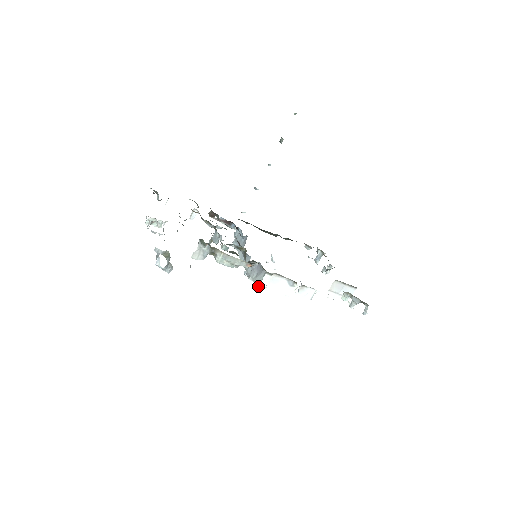
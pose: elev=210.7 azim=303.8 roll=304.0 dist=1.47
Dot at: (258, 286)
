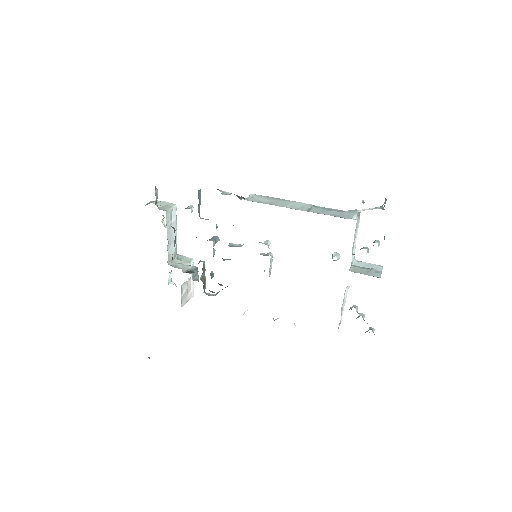
Dot at: occluded
